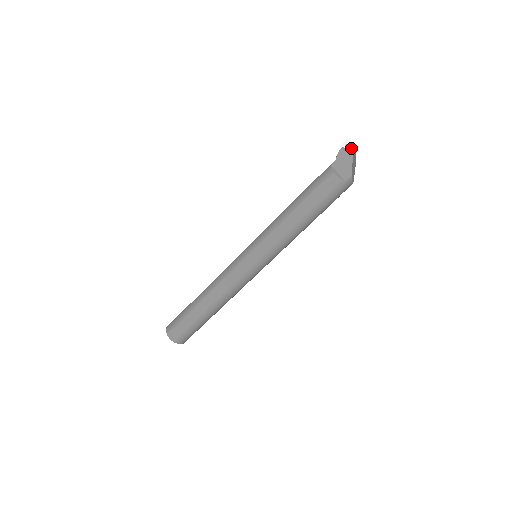
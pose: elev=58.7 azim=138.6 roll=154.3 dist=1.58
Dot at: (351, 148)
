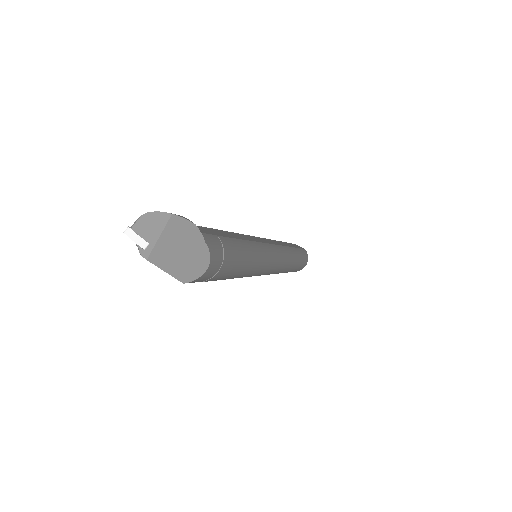
Dot at: occluded
